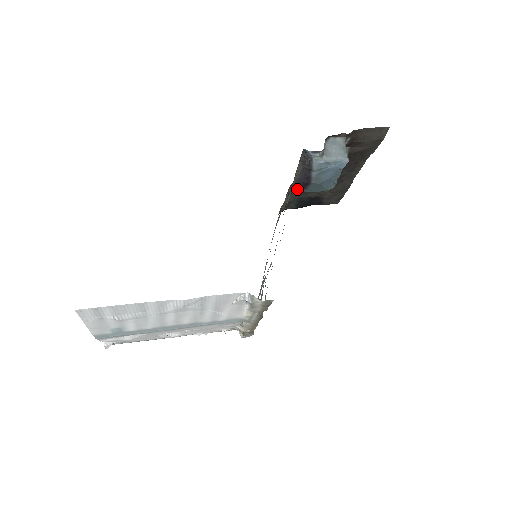
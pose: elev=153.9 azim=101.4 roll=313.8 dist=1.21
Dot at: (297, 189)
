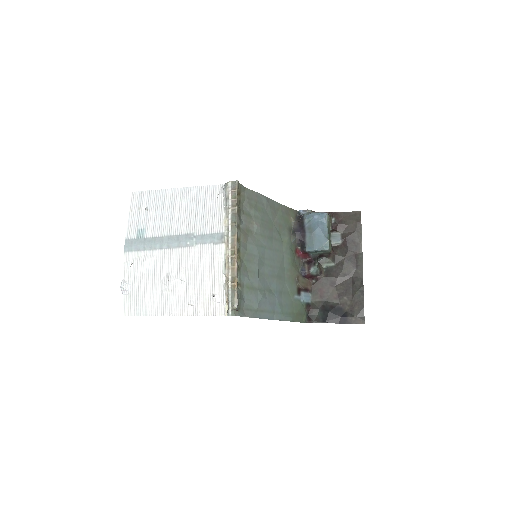
Dot at: (308, 267)
